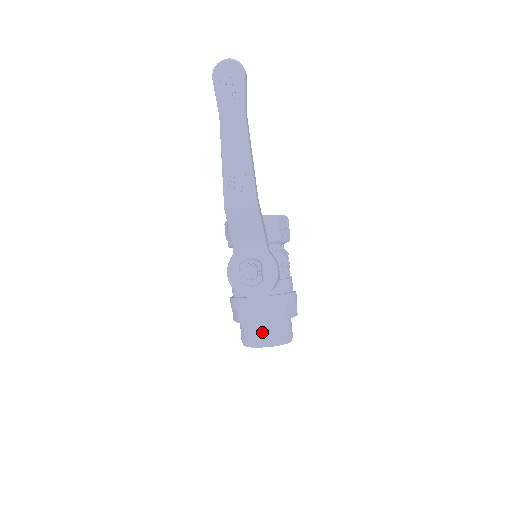
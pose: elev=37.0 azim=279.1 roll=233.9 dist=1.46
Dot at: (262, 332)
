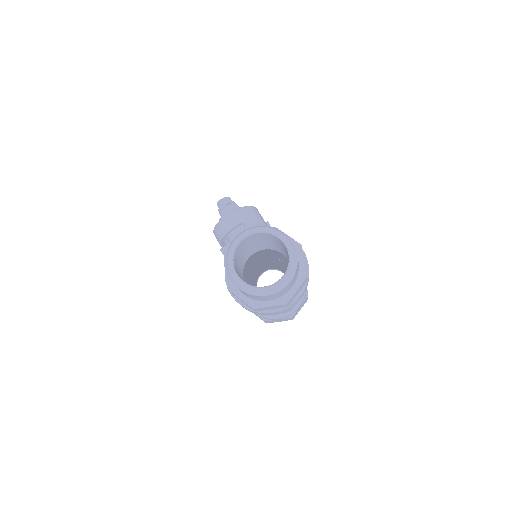
Dot at: occluded
